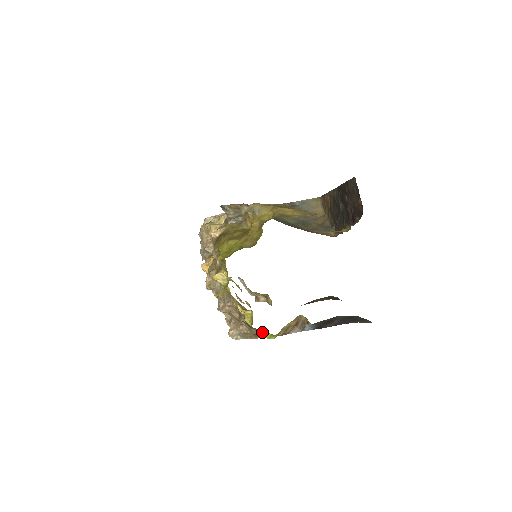
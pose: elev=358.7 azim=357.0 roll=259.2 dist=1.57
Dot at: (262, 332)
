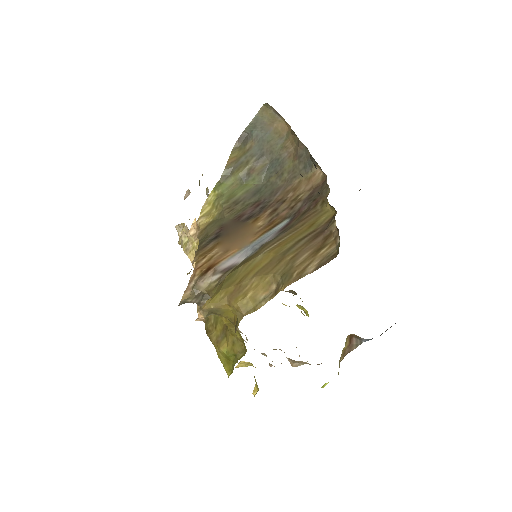
Dot at: (322, 386)
